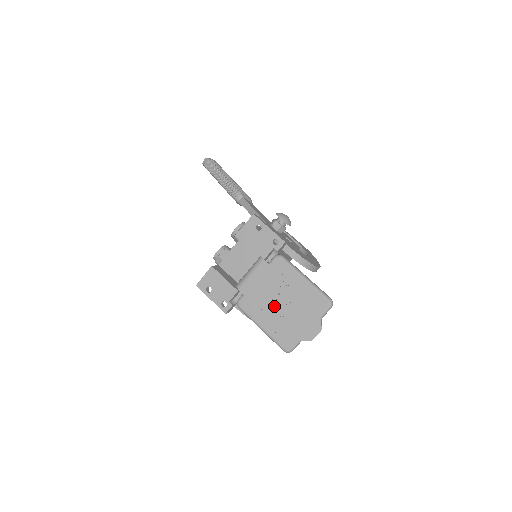
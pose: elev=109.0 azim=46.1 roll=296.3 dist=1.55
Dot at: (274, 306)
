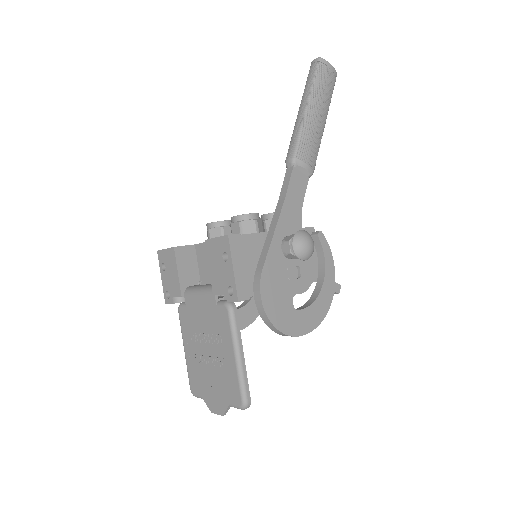
Dot at: (201, 346)
